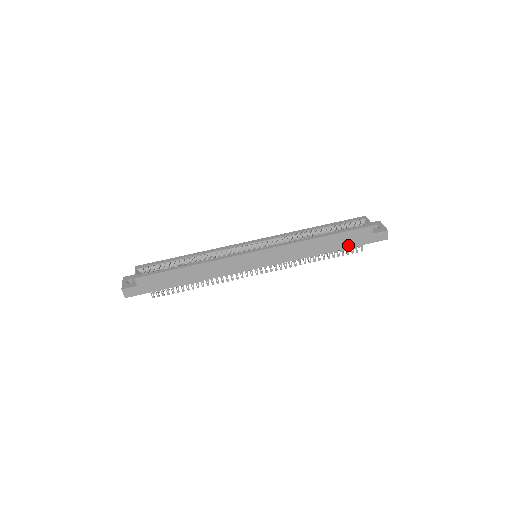
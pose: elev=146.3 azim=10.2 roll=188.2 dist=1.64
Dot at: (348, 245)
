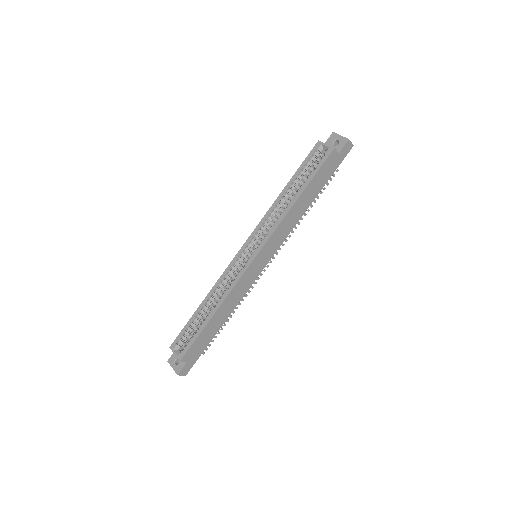
Dot at: (324, 181)
